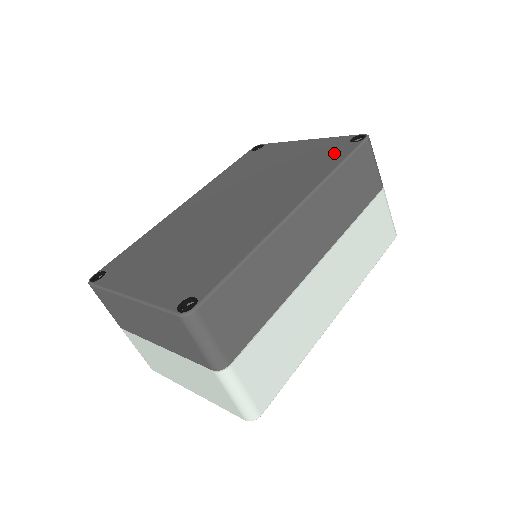
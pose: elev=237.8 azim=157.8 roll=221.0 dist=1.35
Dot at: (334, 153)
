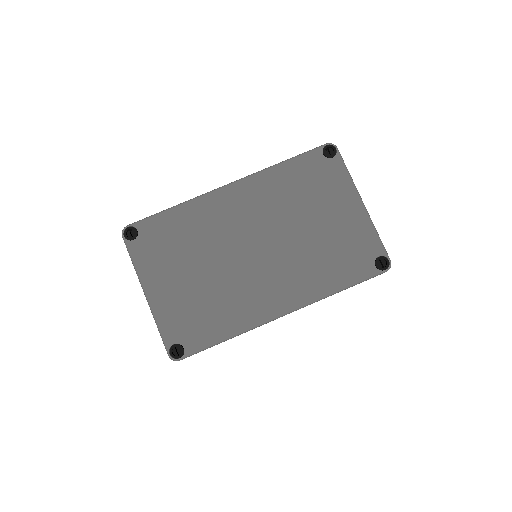
Dot at: (355, 265)
